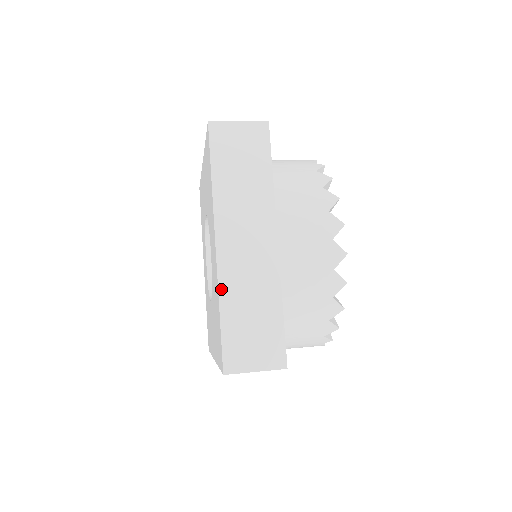
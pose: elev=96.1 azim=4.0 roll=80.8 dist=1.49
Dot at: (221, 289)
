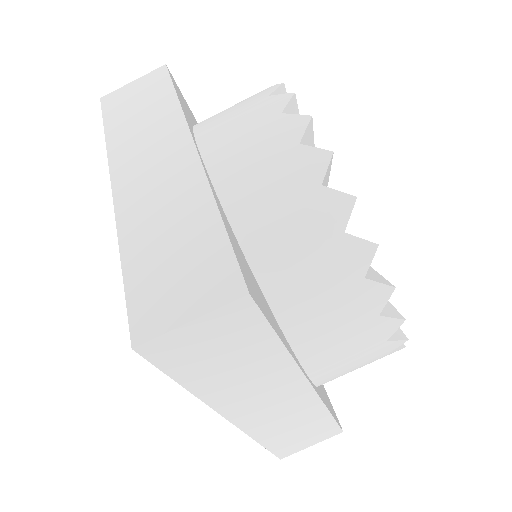
Dot at: (121, 232)
